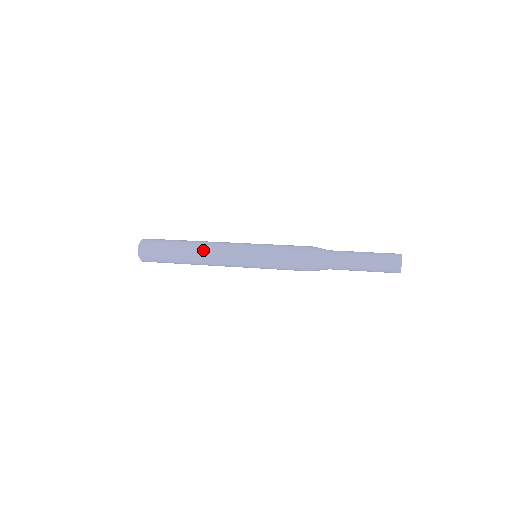
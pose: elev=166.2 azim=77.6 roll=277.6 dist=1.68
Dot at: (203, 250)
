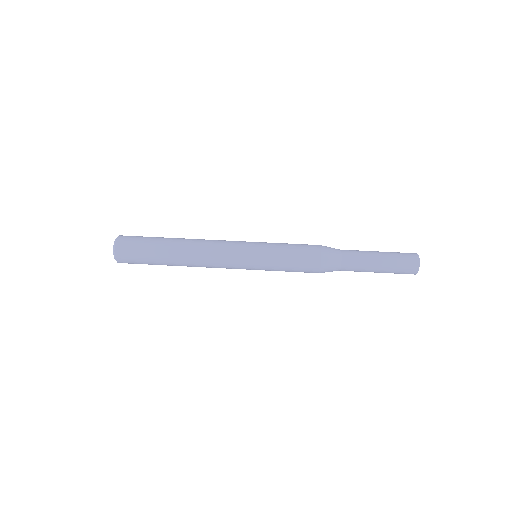
Dot at: (195, 264)
